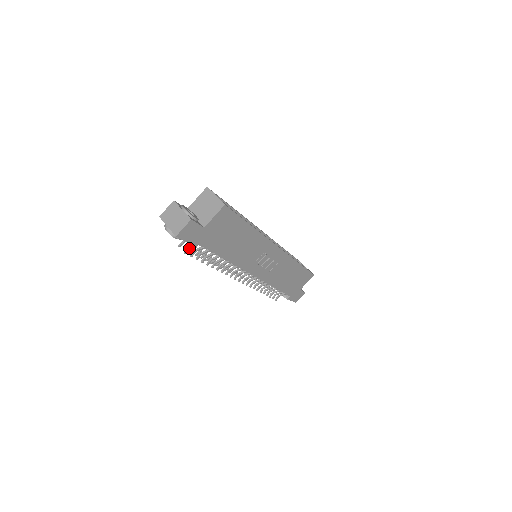
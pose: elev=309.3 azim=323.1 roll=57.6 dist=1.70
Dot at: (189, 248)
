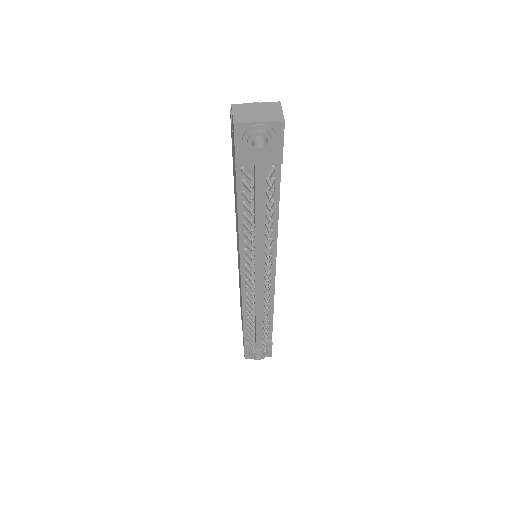
Dot at: (269, 178)
